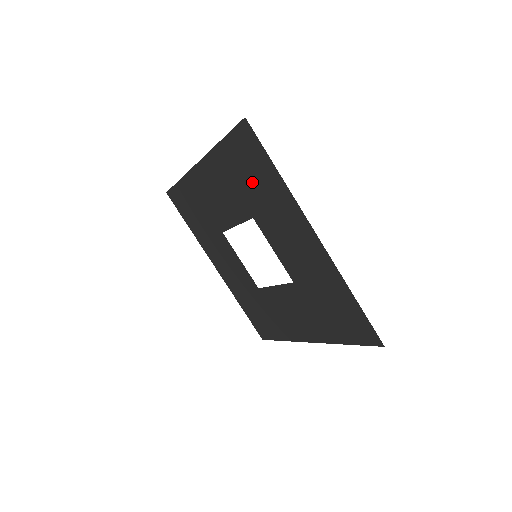
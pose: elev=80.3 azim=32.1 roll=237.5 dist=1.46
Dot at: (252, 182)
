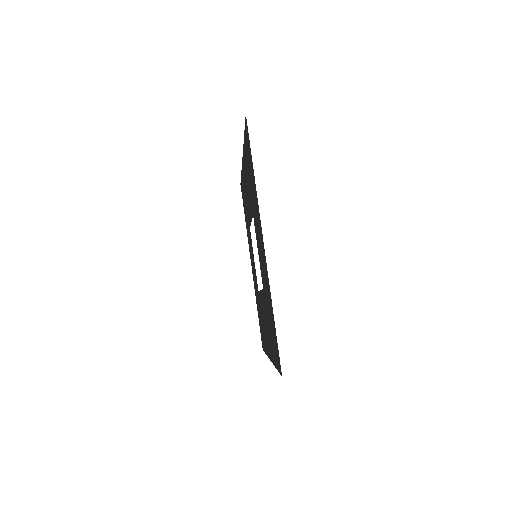
Dot at: occluded
